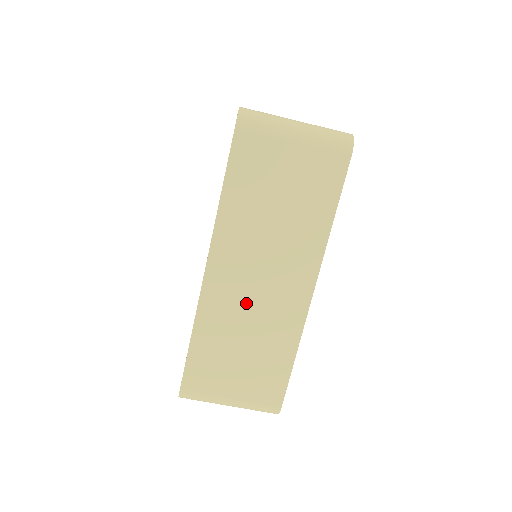
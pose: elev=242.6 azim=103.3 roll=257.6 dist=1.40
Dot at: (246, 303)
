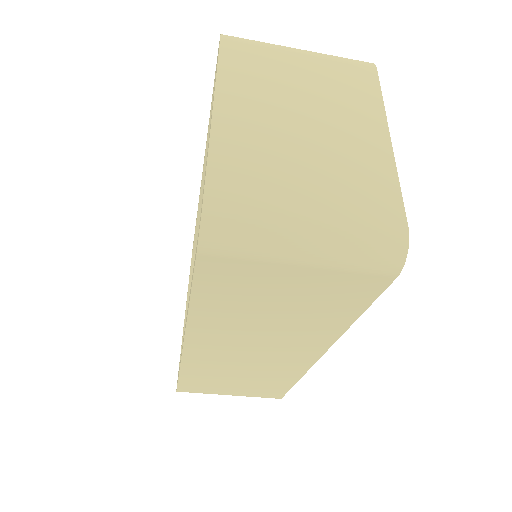
Dot at: (238, 361)
